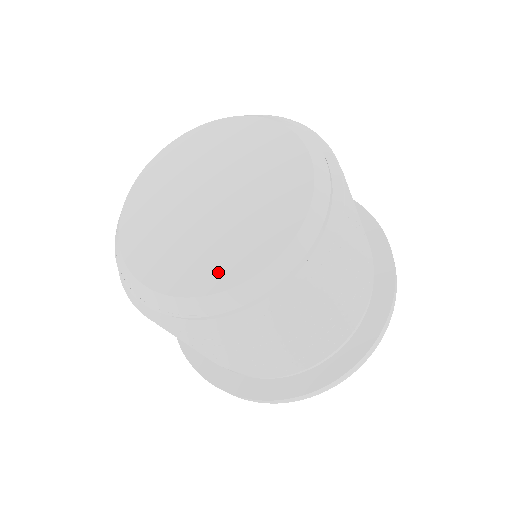
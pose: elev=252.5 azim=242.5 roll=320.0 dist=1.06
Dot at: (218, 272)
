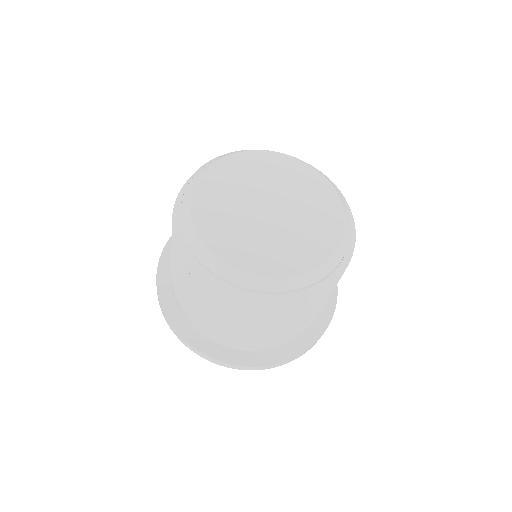
Dot at: (250, 259)
